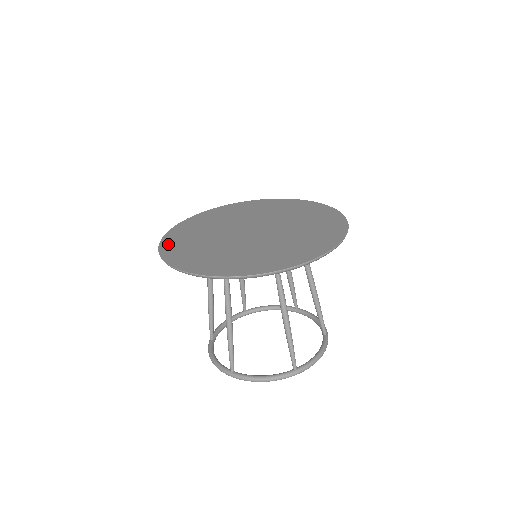
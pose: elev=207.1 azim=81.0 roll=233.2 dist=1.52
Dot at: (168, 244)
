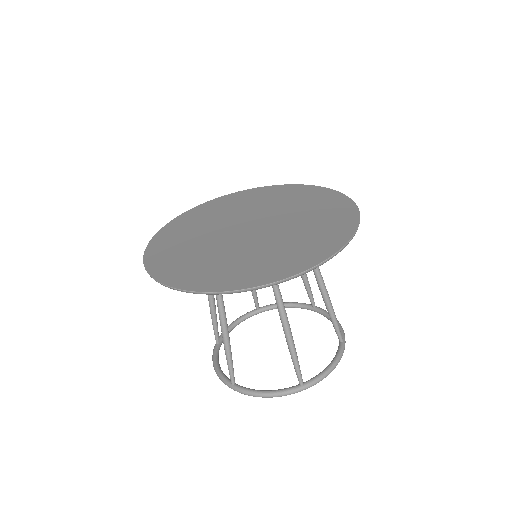
Dot at: (156, 246)
